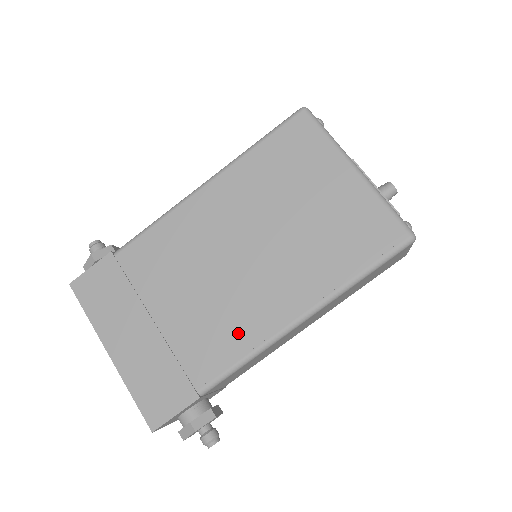
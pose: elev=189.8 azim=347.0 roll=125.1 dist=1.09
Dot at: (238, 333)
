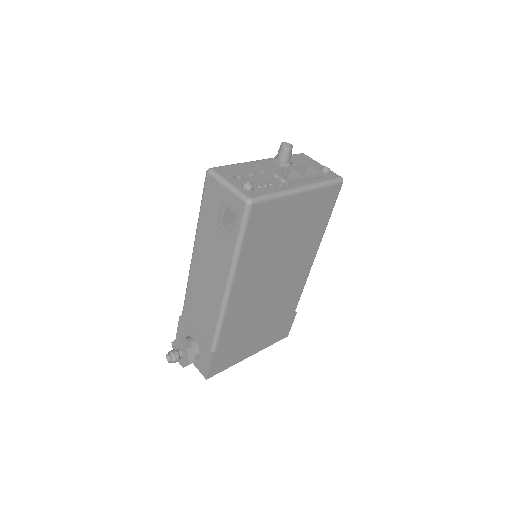
Dot at: (296, 288)
